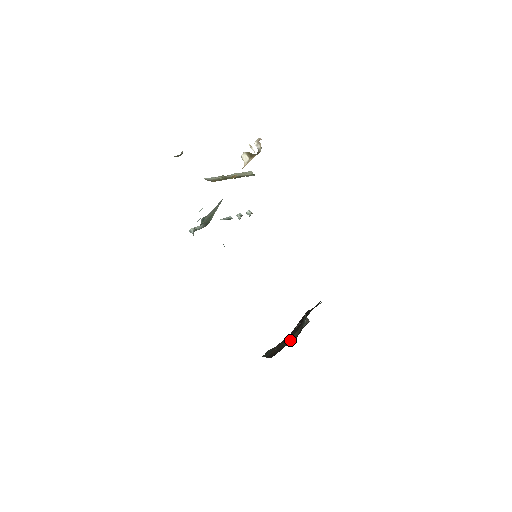
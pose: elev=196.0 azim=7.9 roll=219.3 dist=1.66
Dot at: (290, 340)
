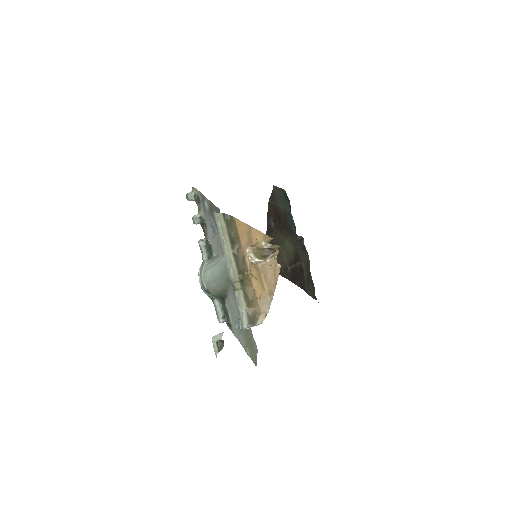
Dot at: (286, 250)
